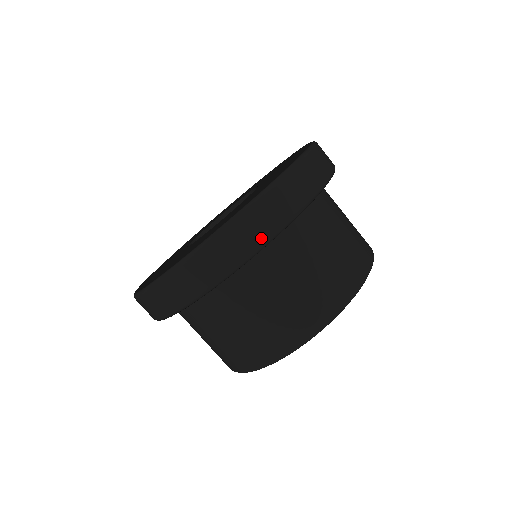
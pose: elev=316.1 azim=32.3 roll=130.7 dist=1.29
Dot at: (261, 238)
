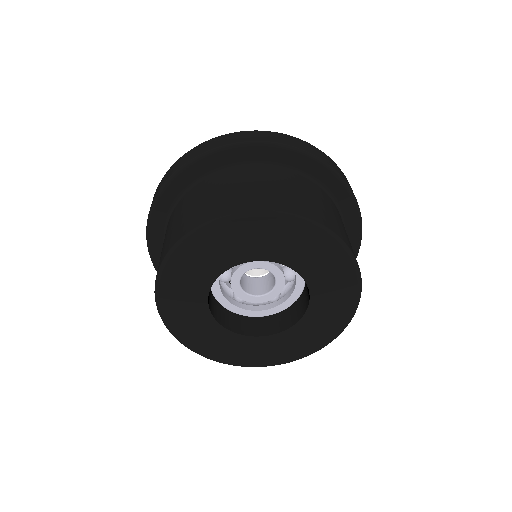
Dot at: (192, 158)
